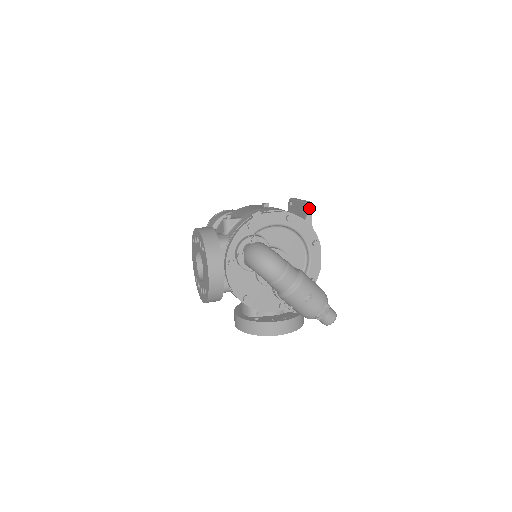
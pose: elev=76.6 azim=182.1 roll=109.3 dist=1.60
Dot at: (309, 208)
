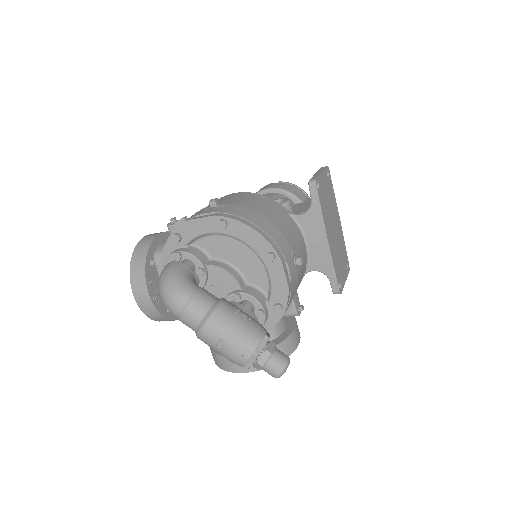
Dot at: (312, 189)
